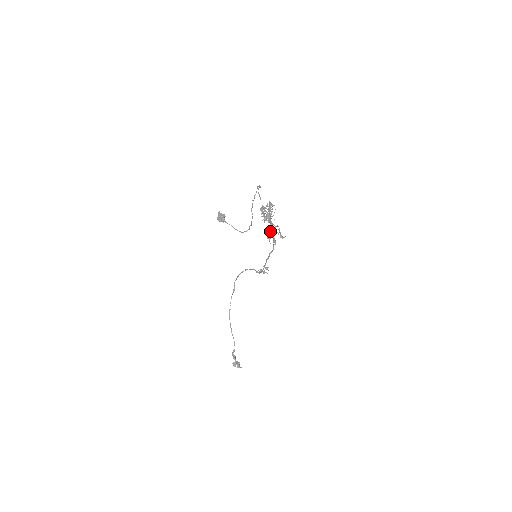
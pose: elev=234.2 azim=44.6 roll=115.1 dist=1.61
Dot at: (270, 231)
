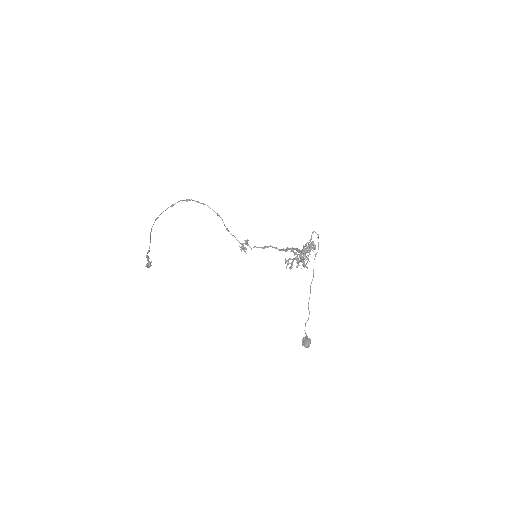
Dot at: occluded
